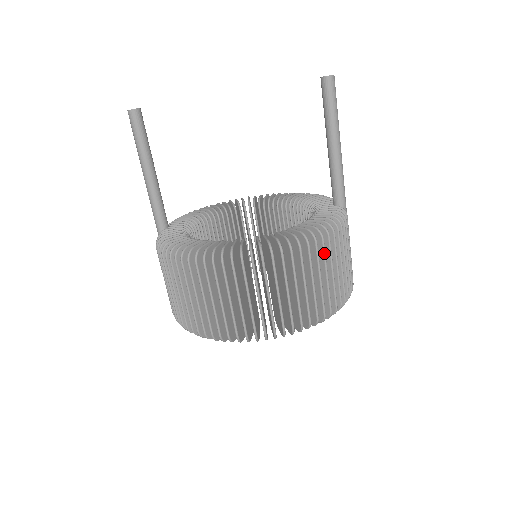
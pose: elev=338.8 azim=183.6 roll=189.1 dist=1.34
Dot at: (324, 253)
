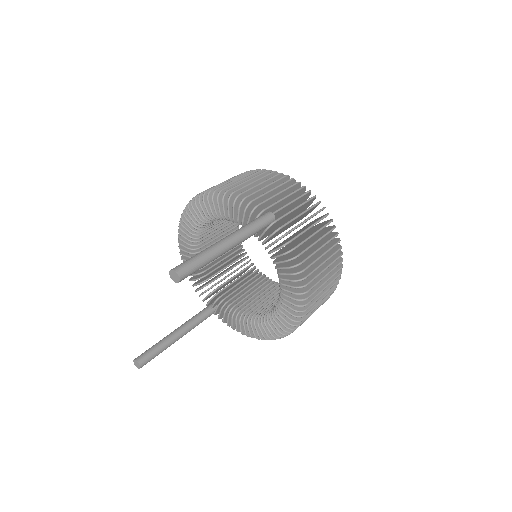
Dot at: occluded
